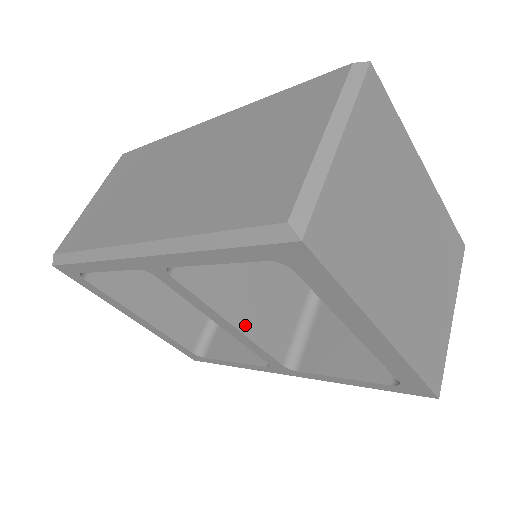
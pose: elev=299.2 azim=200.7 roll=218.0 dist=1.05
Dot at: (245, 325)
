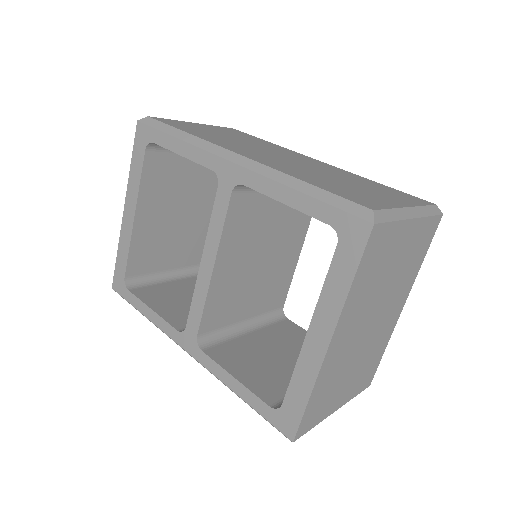
Dot at: (216, 279)
